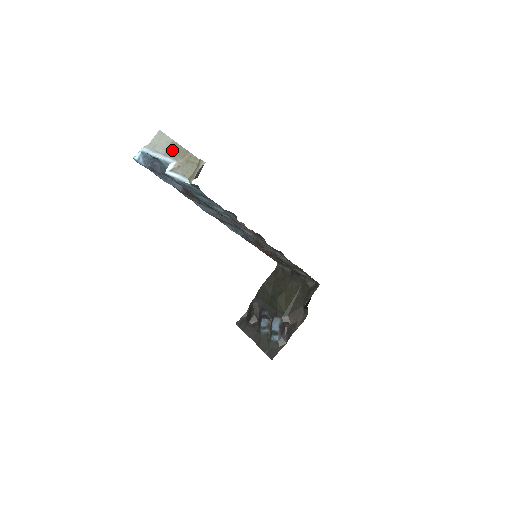
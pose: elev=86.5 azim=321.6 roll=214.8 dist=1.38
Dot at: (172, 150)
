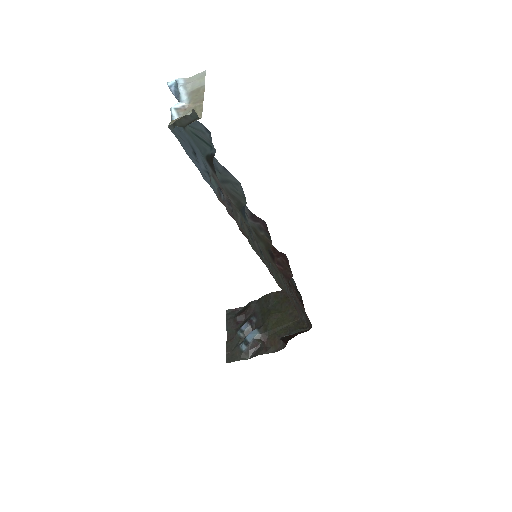
Dot at: (195, 92)
